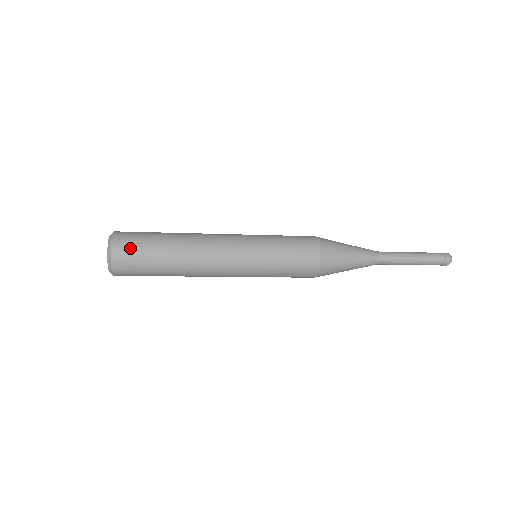
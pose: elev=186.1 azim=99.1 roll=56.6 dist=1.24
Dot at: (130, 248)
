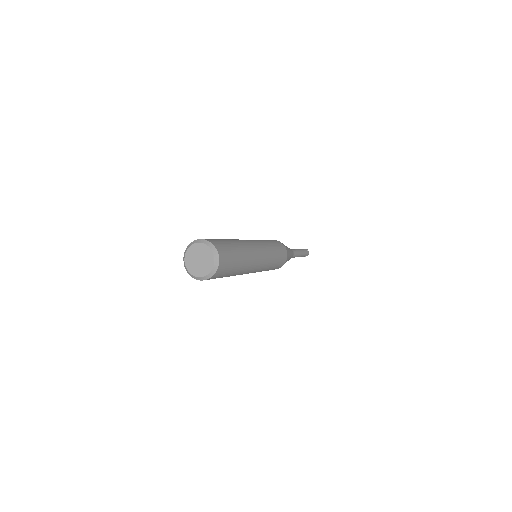
Dot at: (220, 243)
